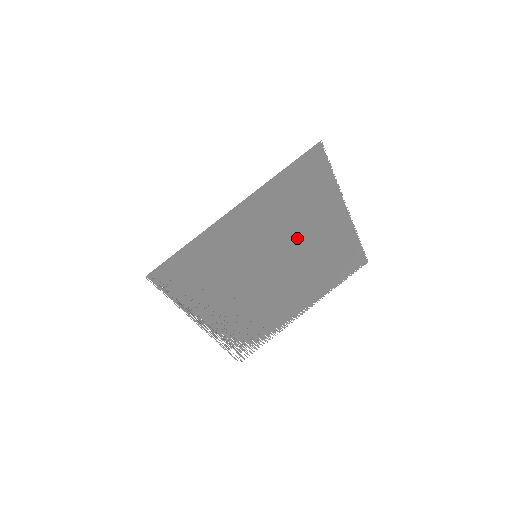
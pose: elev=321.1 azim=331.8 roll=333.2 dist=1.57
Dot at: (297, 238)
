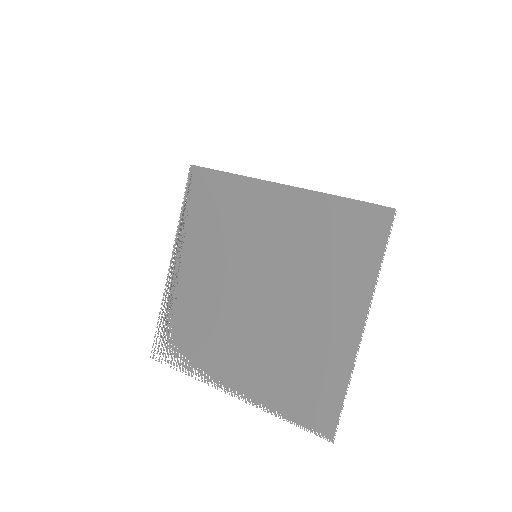
Dot at: (297, 289)
